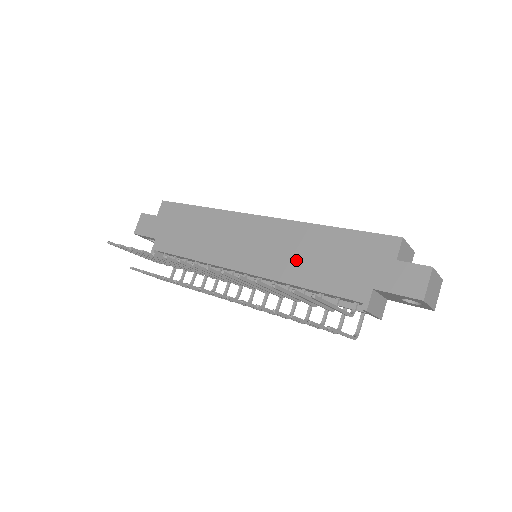
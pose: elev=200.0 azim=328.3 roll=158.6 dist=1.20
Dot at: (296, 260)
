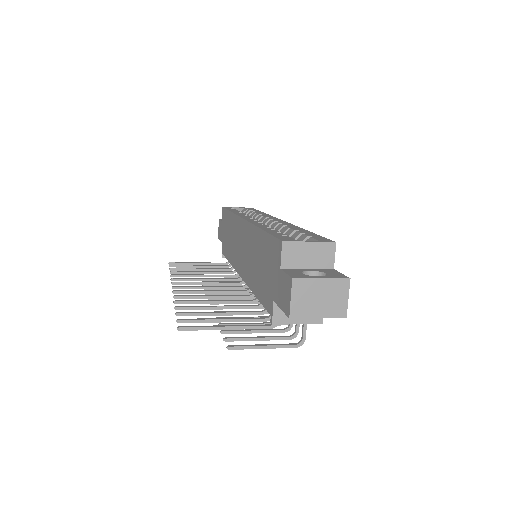
Dot at: (252, 266)
